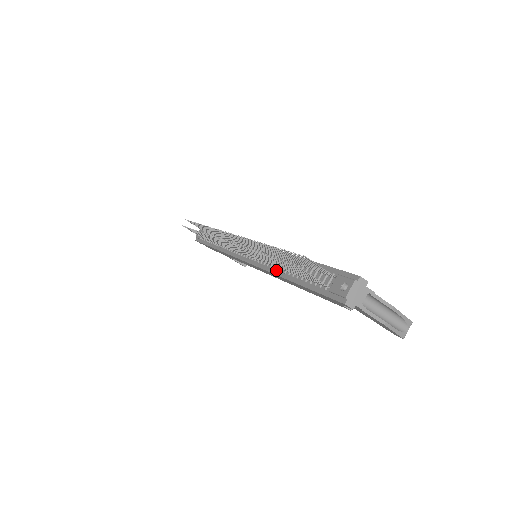
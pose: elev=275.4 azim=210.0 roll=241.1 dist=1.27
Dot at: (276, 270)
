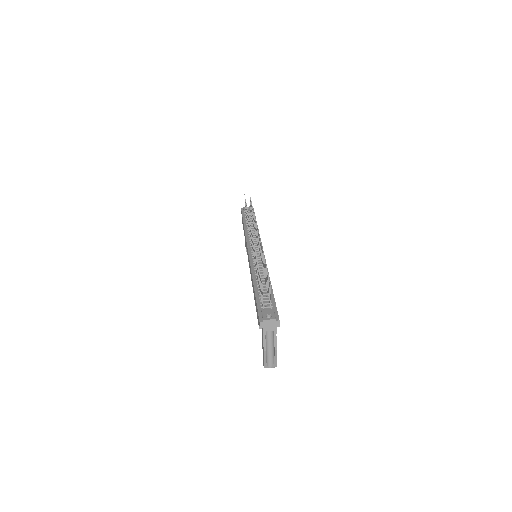
Dot at: (255, 274)
